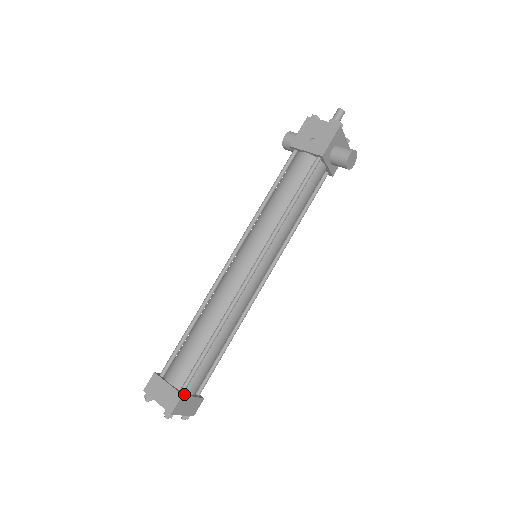
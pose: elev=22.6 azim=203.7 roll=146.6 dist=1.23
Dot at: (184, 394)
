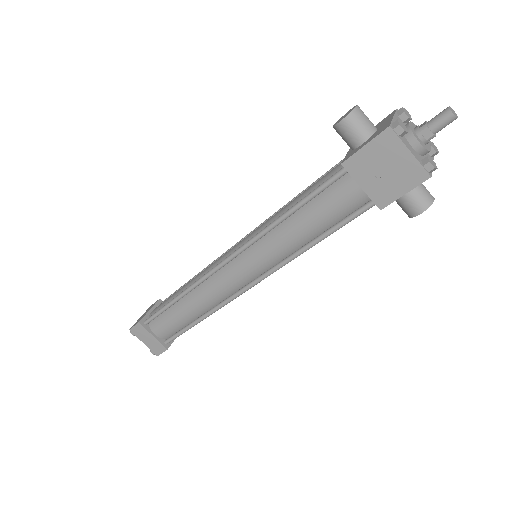
Dot at: (169, 345)
